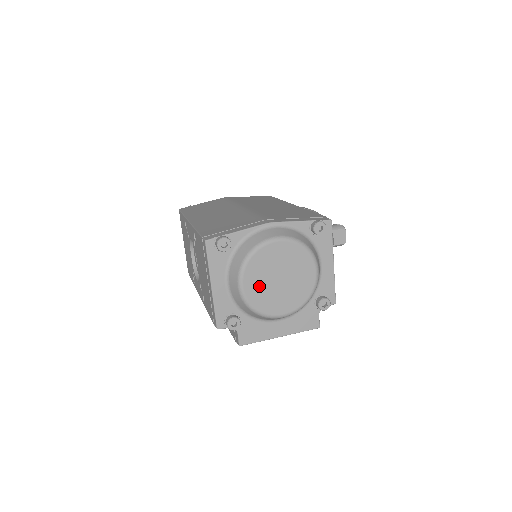
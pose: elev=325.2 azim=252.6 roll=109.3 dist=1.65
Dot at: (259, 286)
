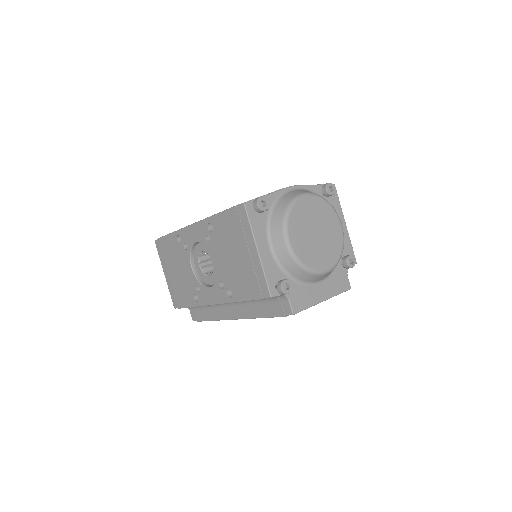
Dot at: (302, 241)
